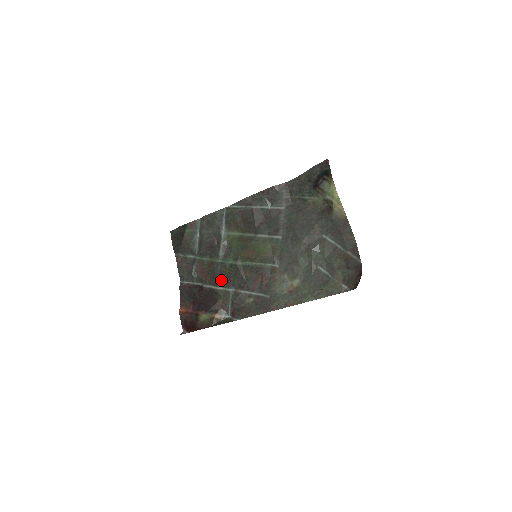
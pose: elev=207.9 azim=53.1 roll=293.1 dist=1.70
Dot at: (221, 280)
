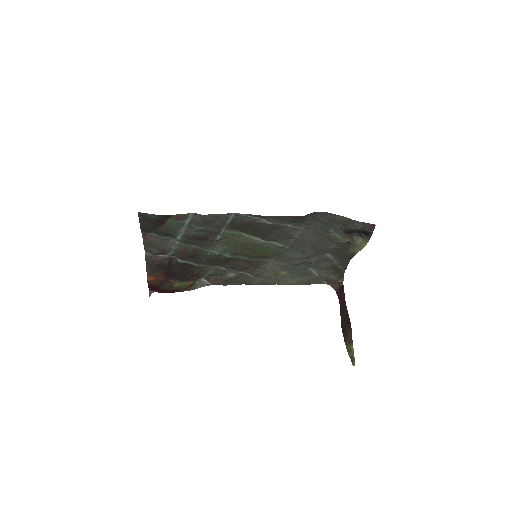
Dot at: (206, 262)
